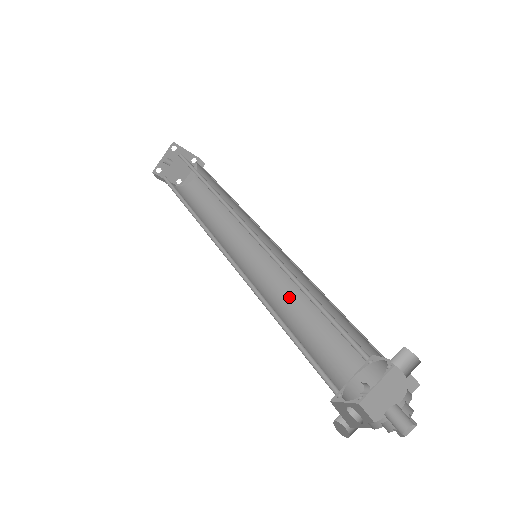
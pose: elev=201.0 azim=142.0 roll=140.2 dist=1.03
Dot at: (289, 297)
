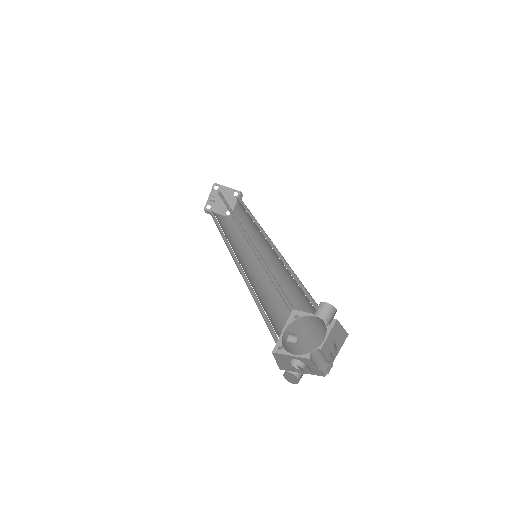
Dot at: (280, 284)
